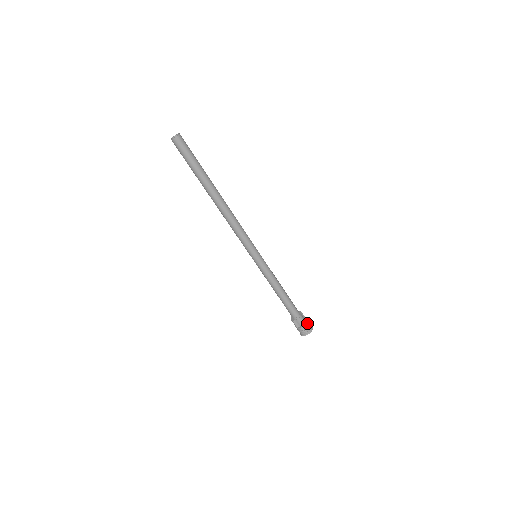
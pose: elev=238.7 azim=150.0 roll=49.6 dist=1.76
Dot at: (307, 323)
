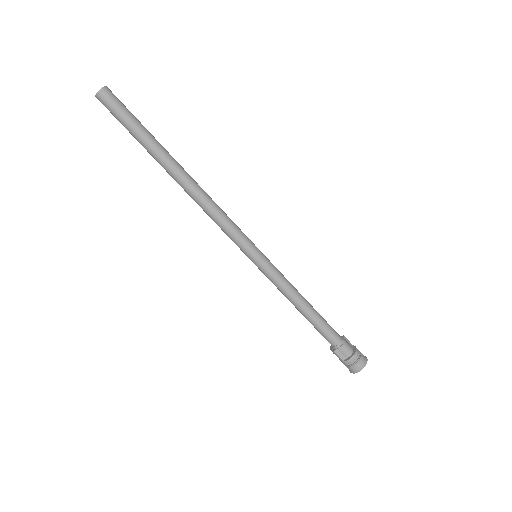
Dot at: (356, 351)
